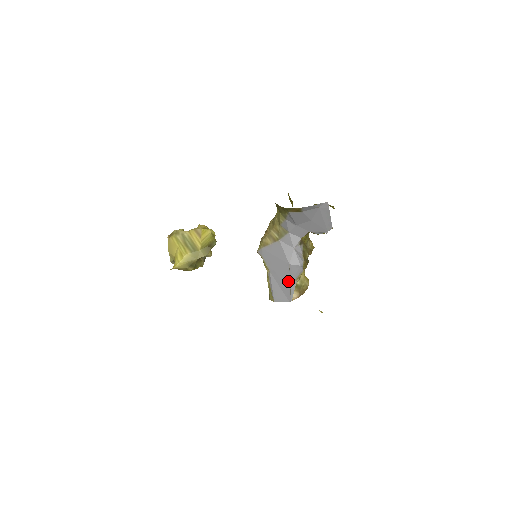
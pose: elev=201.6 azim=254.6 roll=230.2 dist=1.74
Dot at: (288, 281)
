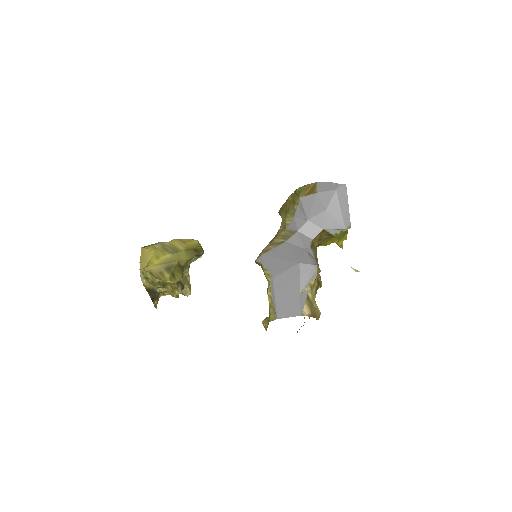
Dot at: (297, 286)
